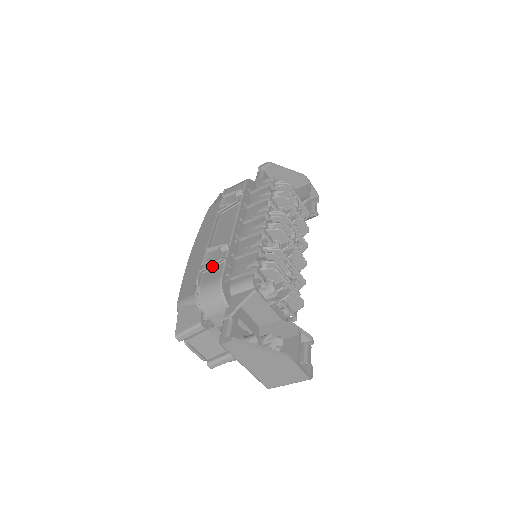
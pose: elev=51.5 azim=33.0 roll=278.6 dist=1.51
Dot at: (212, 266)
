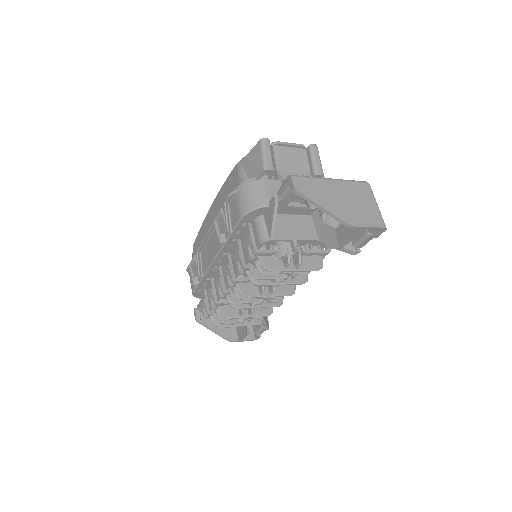
Dot at: (193, 275)
